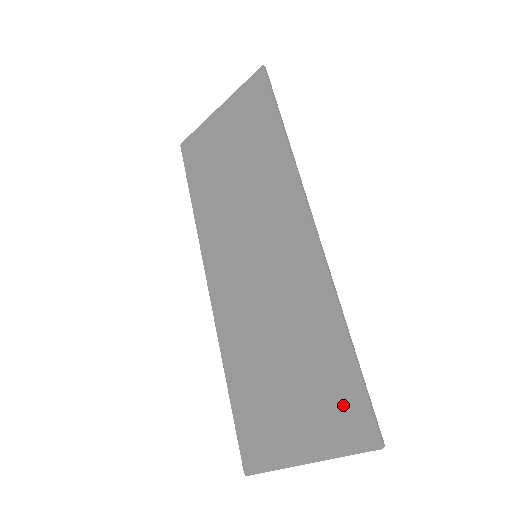
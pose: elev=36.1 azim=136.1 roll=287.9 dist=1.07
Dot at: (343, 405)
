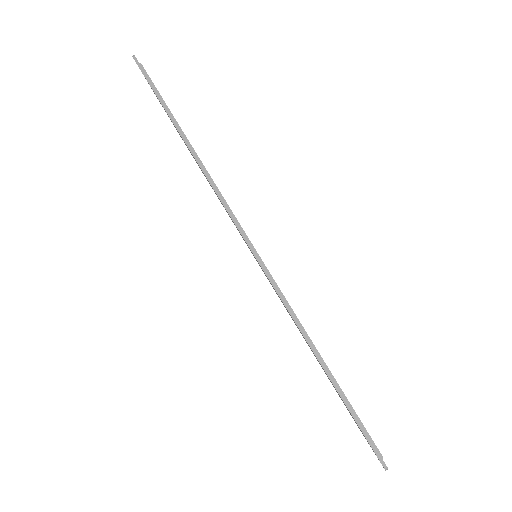
Dot at: occluded
